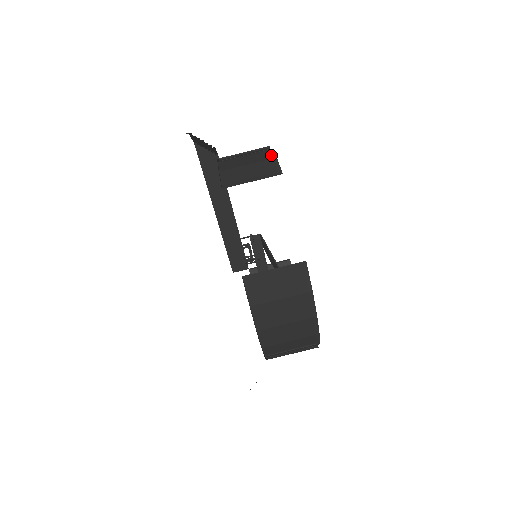
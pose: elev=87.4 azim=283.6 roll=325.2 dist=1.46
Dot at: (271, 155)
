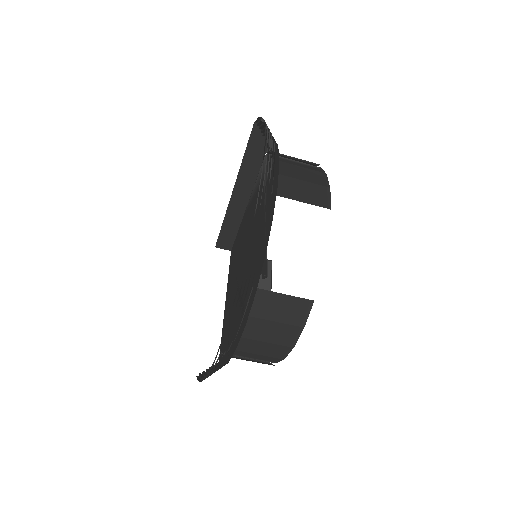
Dot at: (325, 181)
